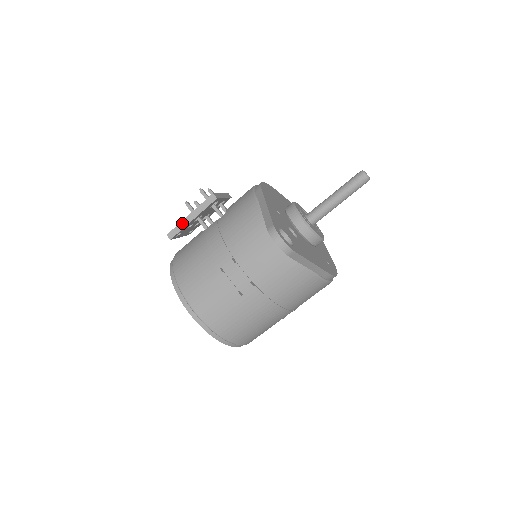
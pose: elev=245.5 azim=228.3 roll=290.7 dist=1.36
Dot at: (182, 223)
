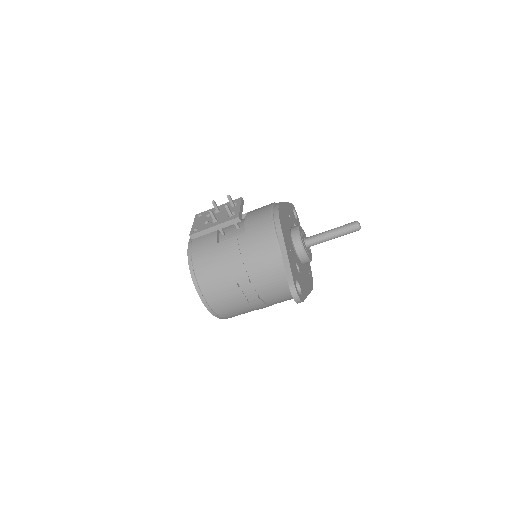
Dot at: (205, 231)
